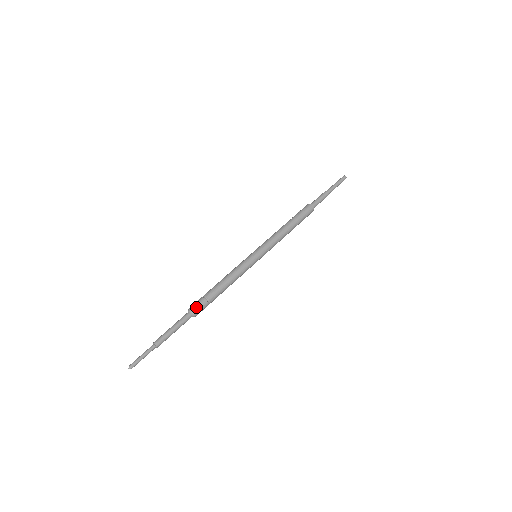
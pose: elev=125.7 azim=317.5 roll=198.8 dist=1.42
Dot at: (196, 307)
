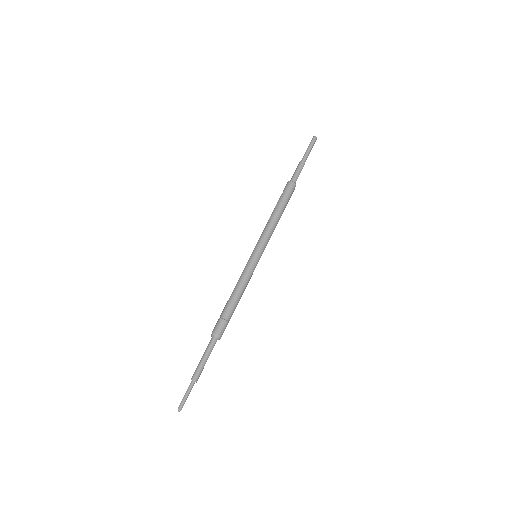
Dot at: (218, 330)
